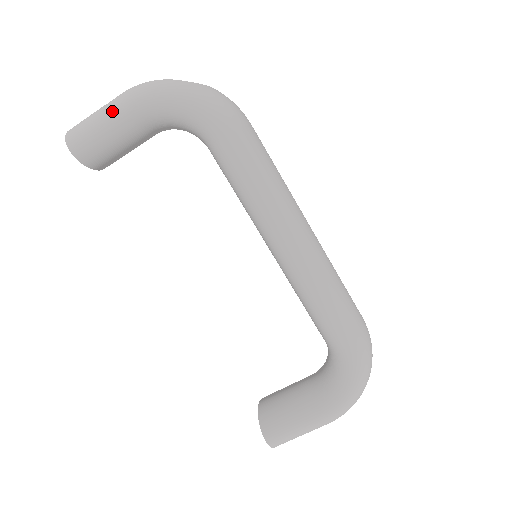
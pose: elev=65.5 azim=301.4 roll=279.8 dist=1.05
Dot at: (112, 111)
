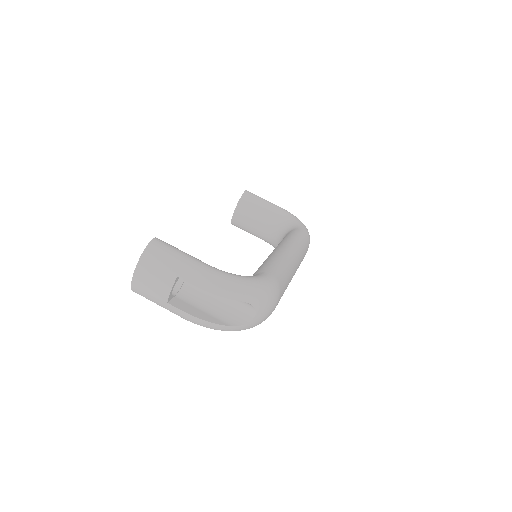
Dot at: occluded
